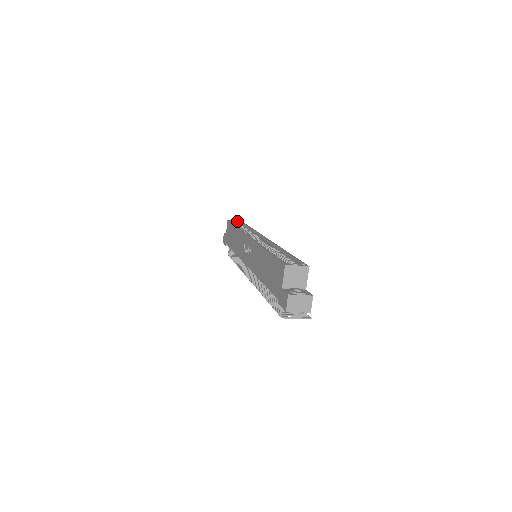
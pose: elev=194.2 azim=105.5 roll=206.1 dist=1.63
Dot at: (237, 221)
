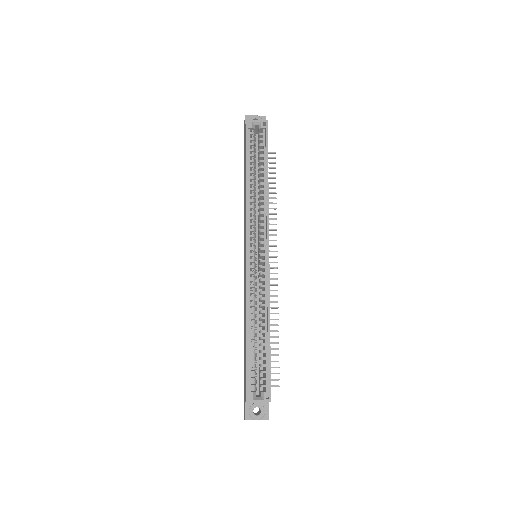
Dot at: (259, 122)
